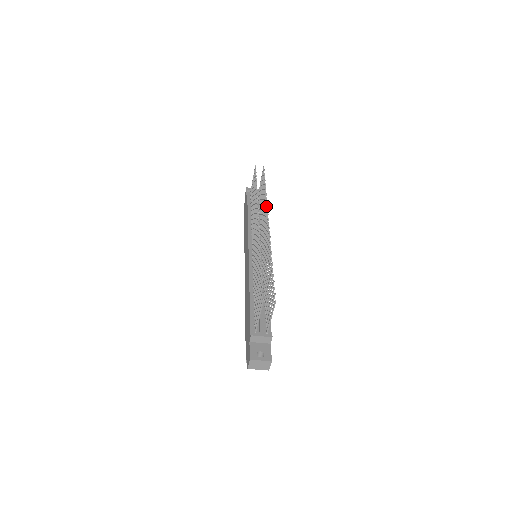
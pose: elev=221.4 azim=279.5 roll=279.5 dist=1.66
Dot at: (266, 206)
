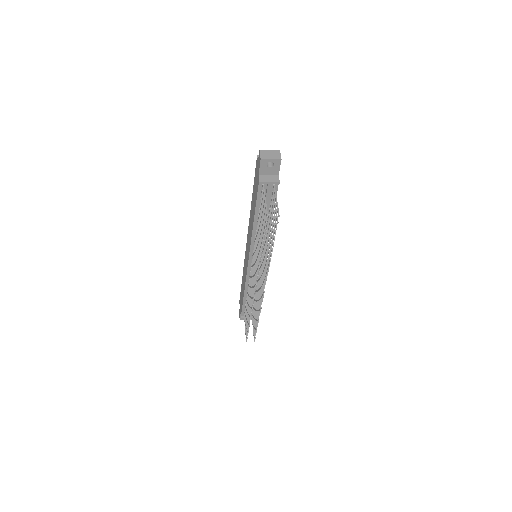
Dot at: occluded
